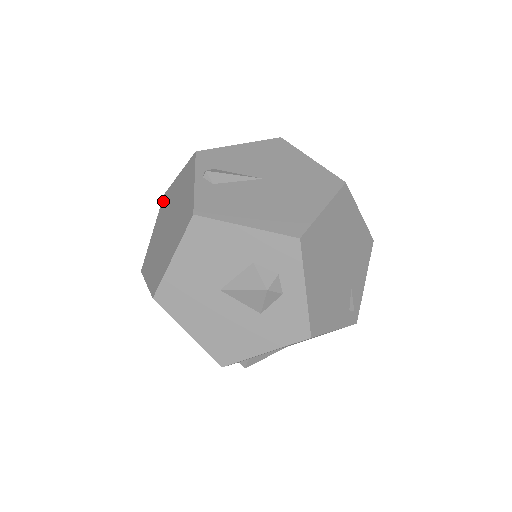
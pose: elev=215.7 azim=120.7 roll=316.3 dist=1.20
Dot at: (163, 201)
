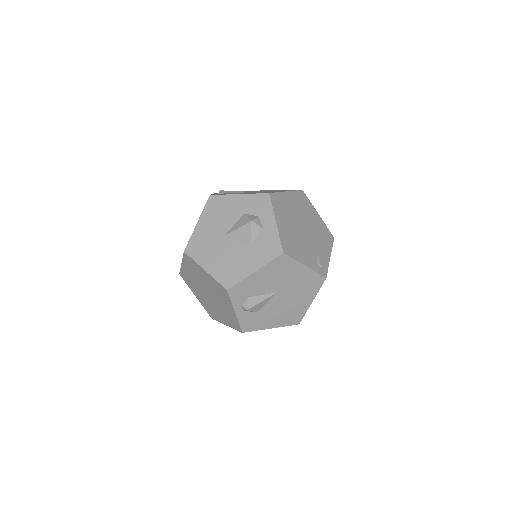
Dot at: occluded
